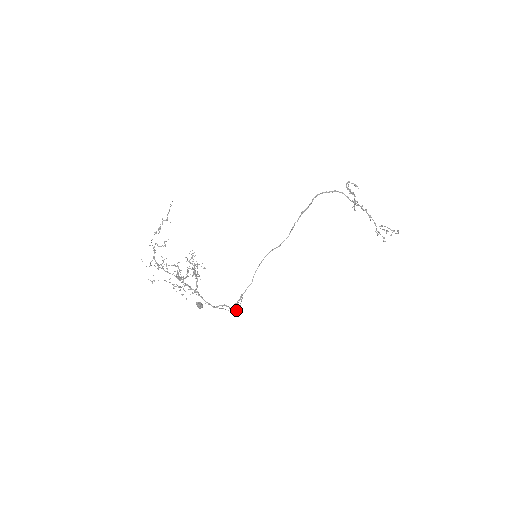
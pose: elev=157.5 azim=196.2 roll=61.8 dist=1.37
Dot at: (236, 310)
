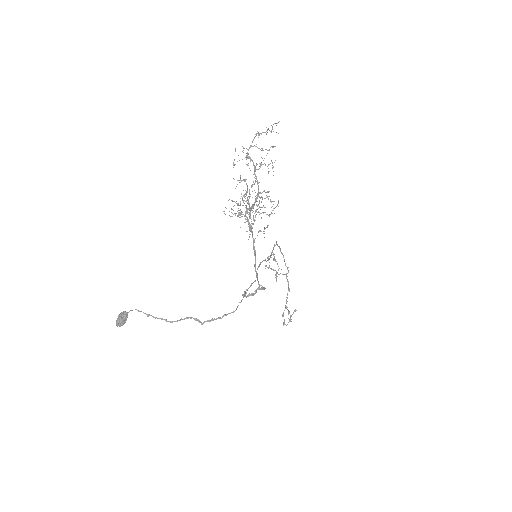
Dot at: (225, 314)
